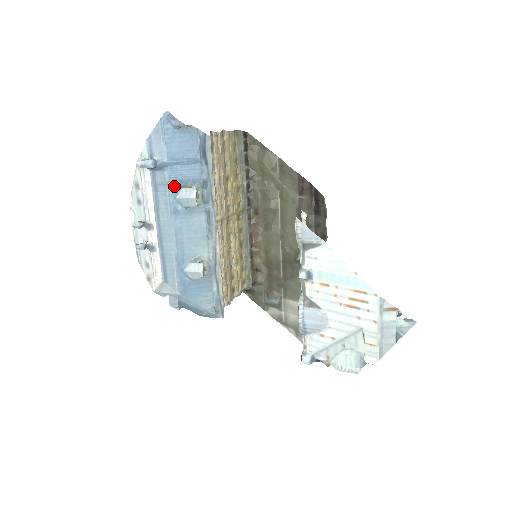
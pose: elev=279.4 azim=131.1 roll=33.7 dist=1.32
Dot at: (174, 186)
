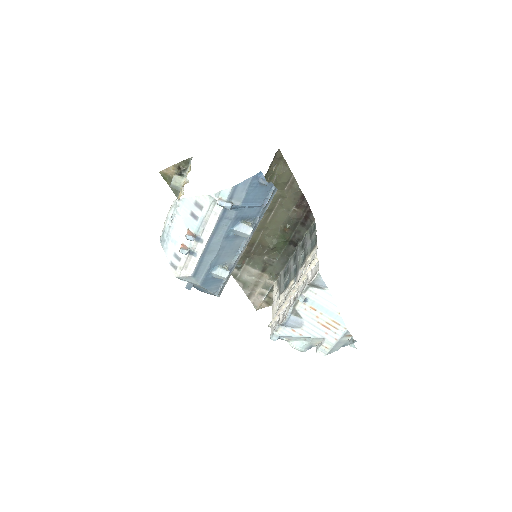
Dot at: (236, 221)
